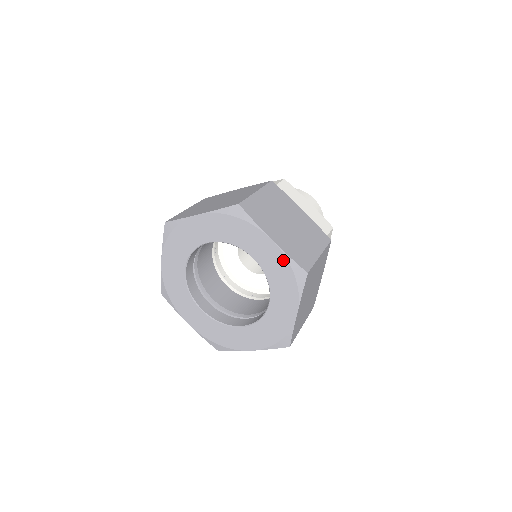
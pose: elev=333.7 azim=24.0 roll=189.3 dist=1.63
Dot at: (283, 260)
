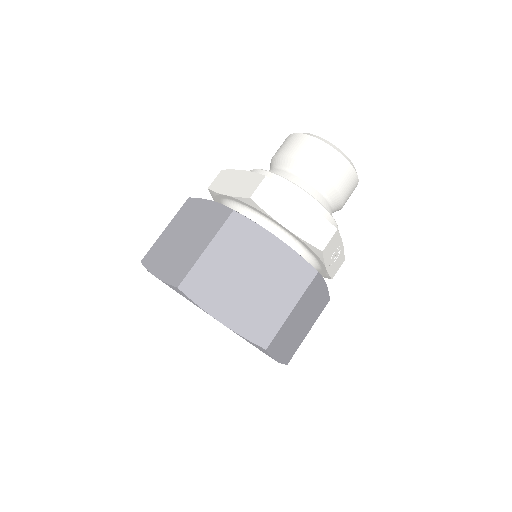
Dot at: occluded
